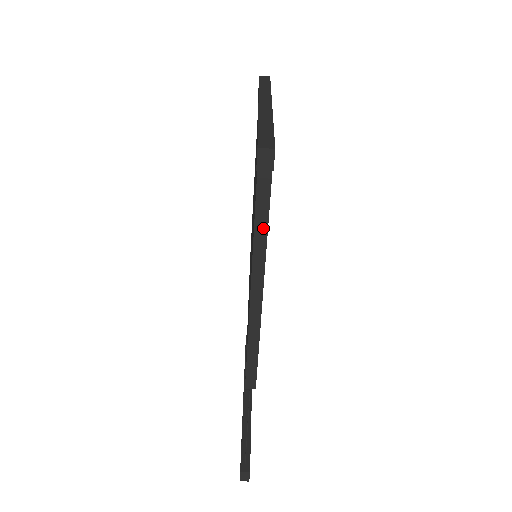
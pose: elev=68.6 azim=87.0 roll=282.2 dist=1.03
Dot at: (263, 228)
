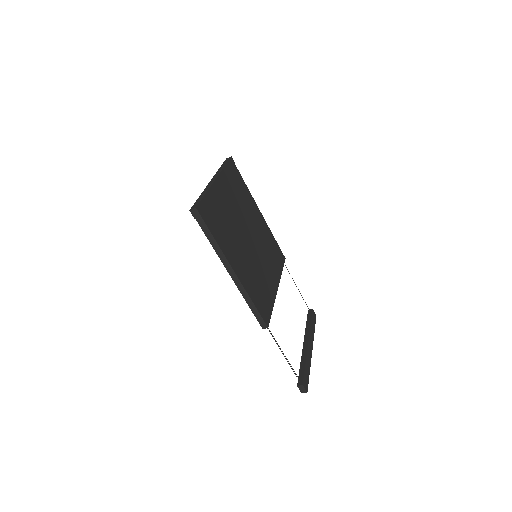
Dot at: (214, 242)
